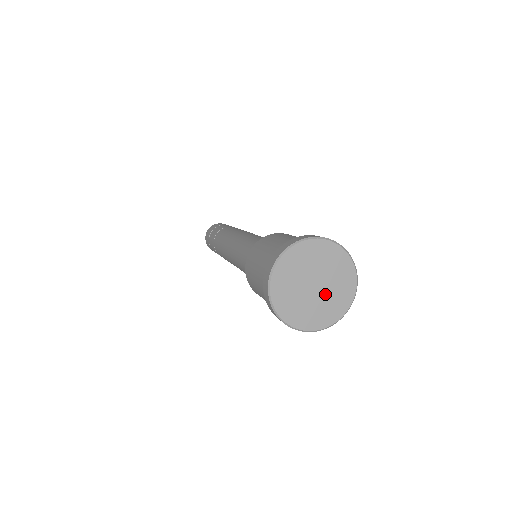
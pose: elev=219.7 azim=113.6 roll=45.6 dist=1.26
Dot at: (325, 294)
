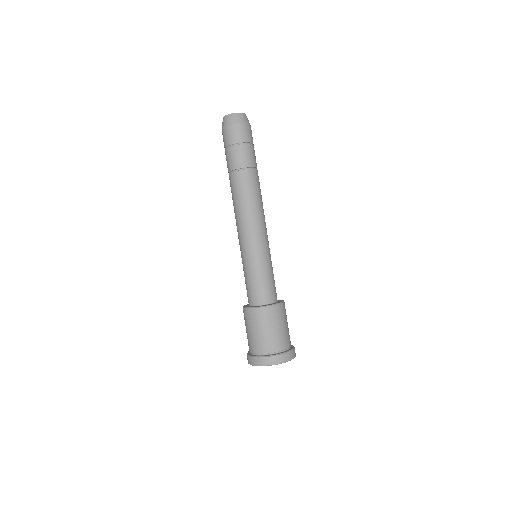
Dot at: occluded
